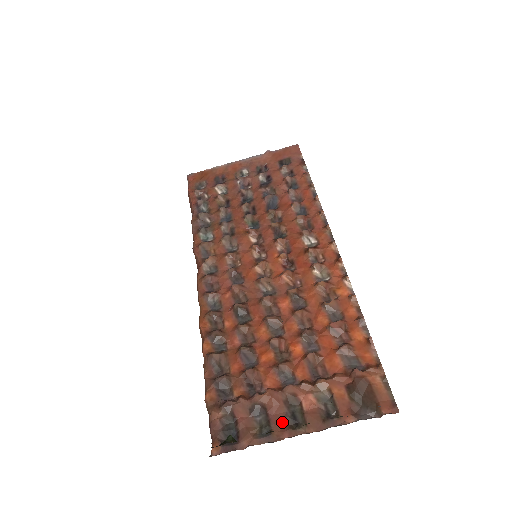
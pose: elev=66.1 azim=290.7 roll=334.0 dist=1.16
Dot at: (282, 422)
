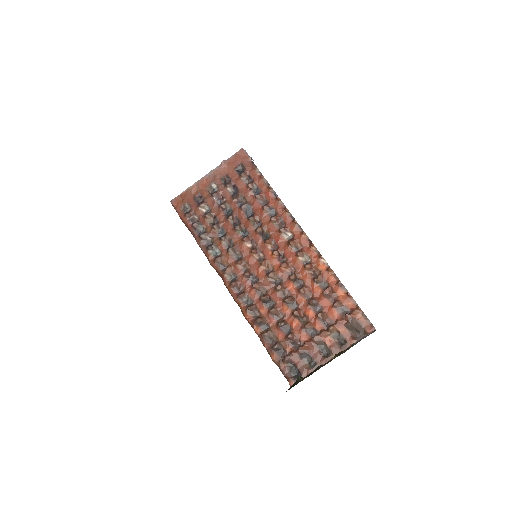
Dot at: (319, 356)
